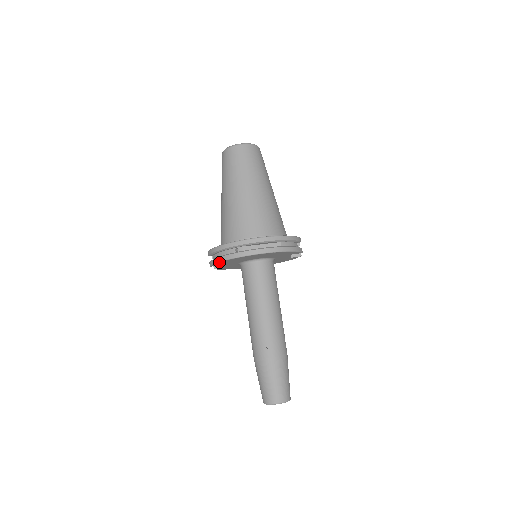
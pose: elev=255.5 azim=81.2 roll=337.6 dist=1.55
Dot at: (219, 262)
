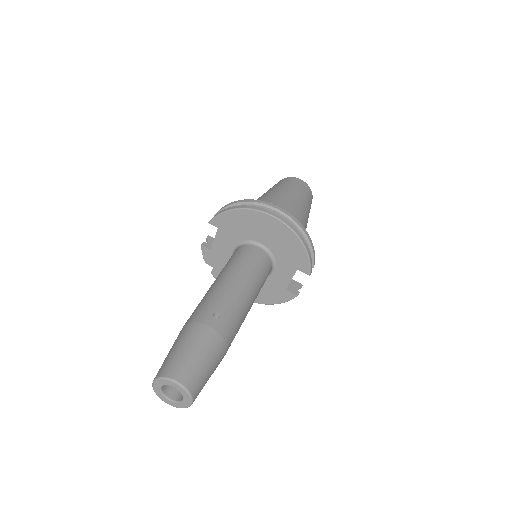
Dot at: (228, 211)
